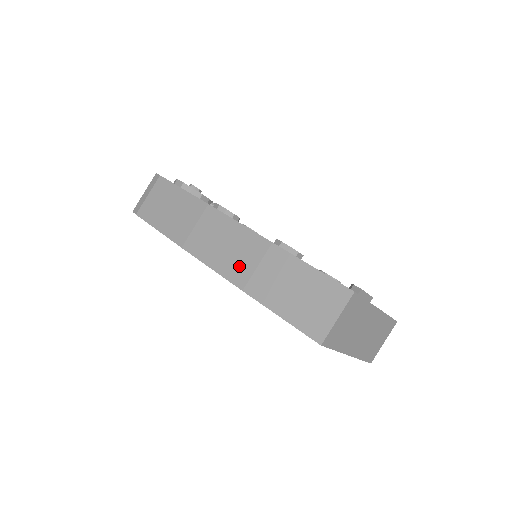
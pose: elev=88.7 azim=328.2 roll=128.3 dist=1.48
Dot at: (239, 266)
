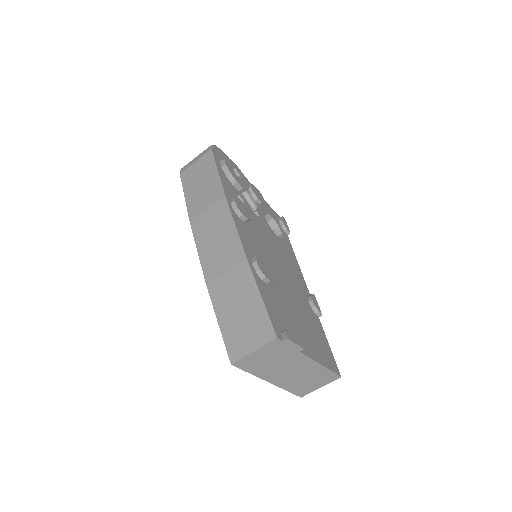
Dot at: (215, 263)
